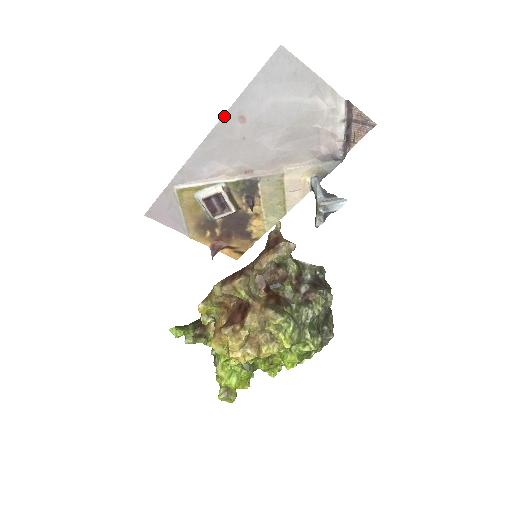
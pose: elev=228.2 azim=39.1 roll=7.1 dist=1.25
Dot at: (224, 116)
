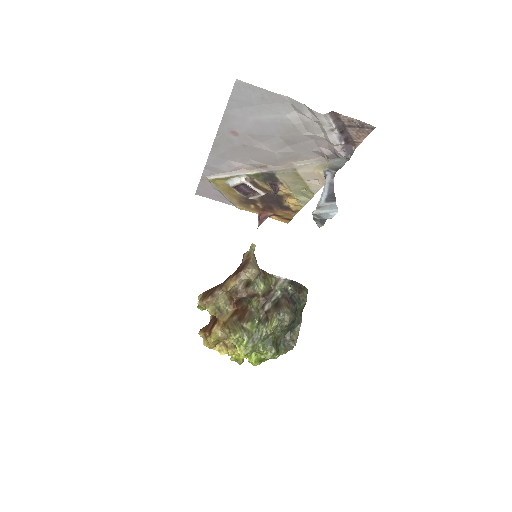
Dot at: (218, 132)
